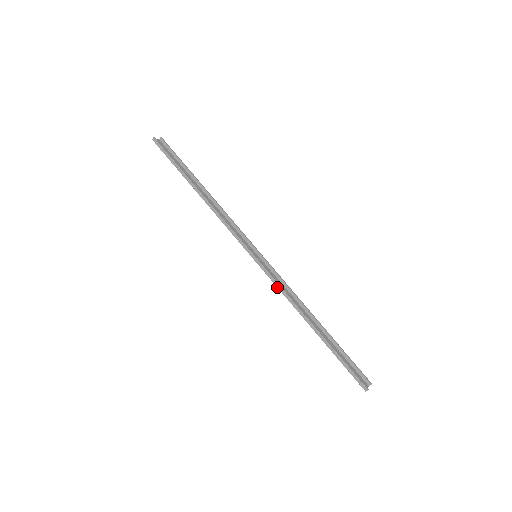
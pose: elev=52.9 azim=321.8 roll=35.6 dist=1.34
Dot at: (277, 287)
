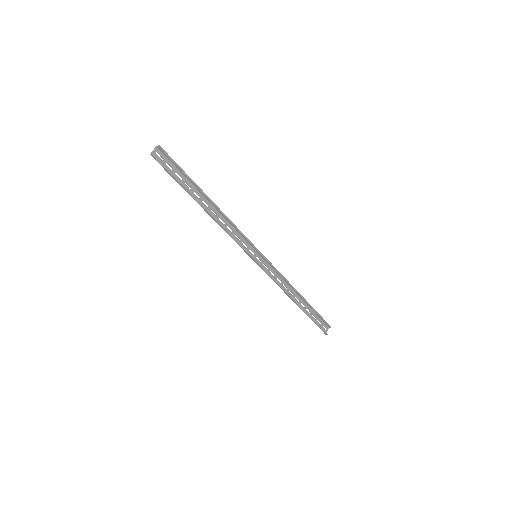
Dot at: (272, 279)
